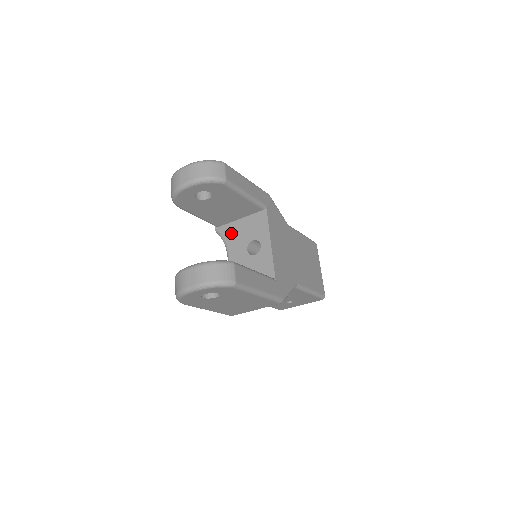
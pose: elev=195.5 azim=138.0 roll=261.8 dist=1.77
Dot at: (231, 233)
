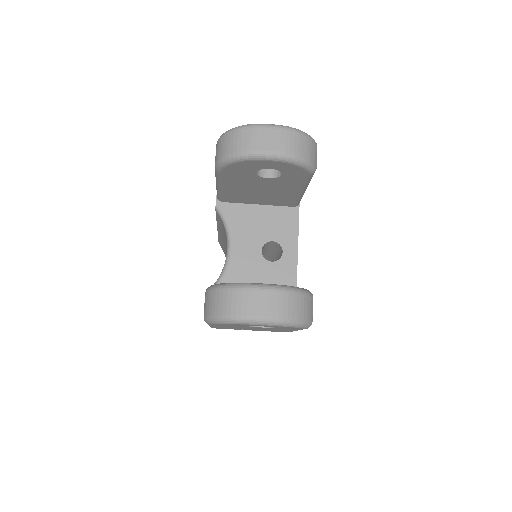
Dot at: (241, 218)
